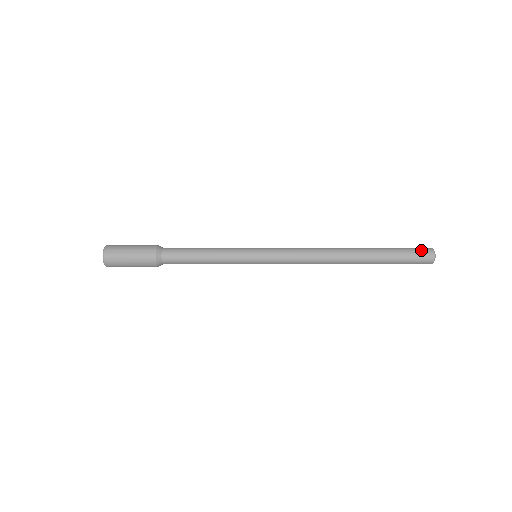
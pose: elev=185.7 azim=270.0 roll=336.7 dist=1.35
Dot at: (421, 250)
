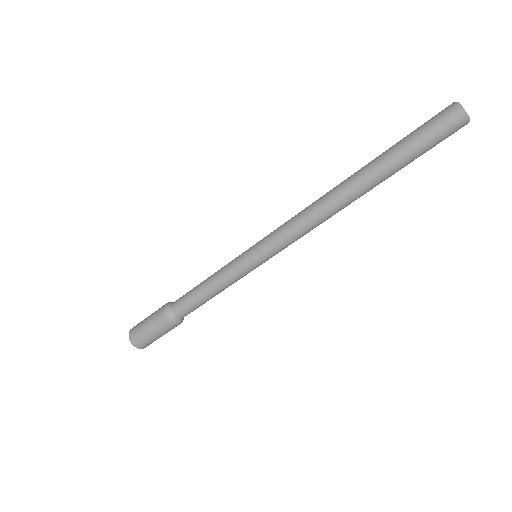
Dot at: (436, 115)
